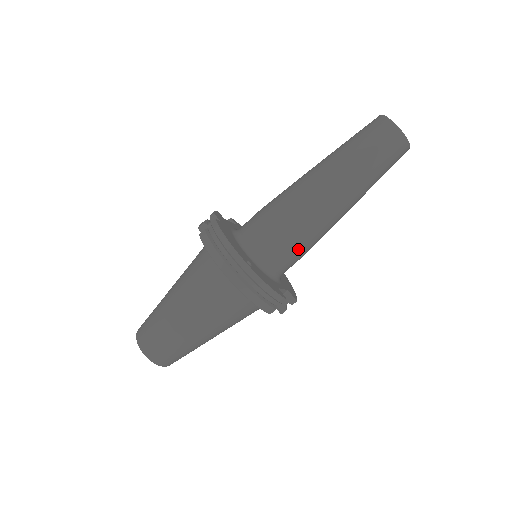
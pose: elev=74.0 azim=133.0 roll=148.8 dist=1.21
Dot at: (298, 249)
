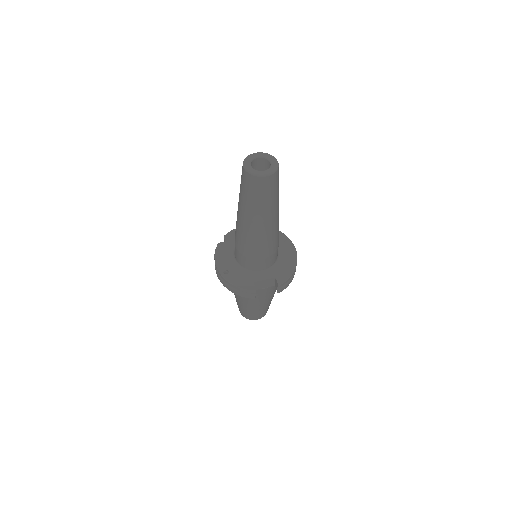
Dot at: (253, 257)
